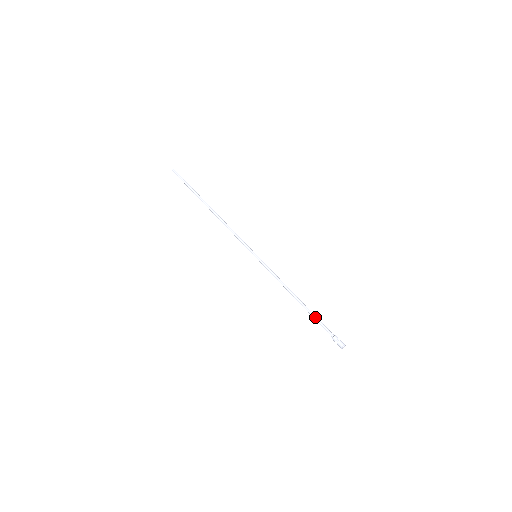
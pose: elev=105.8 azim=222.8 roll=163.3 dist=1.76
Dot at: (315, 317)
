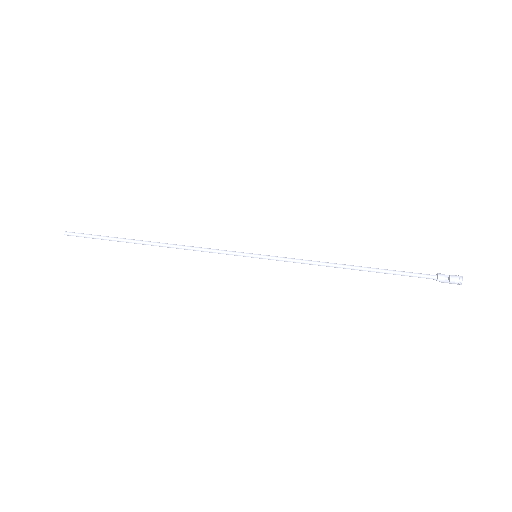
Dot at: (393, 270)
